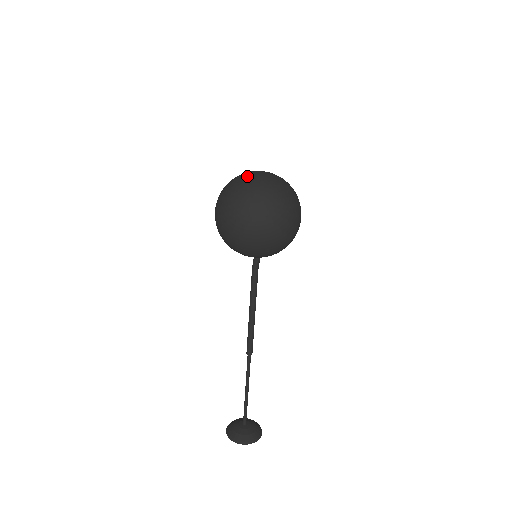
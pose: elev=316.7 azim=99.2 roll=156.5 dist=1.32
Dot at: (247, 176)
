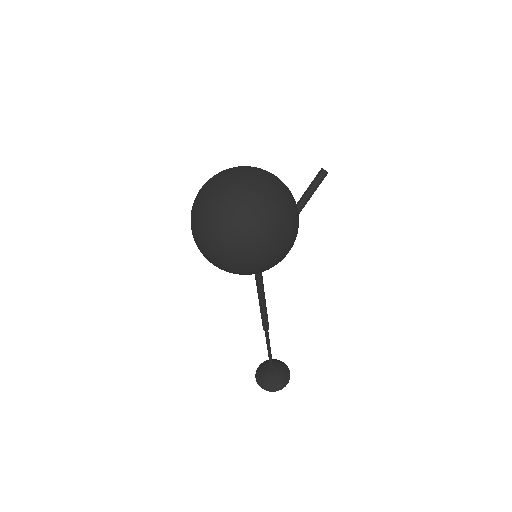
Dot at: (216, 181)
